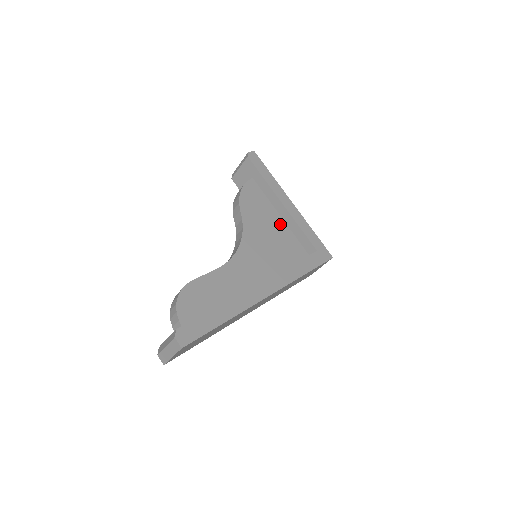
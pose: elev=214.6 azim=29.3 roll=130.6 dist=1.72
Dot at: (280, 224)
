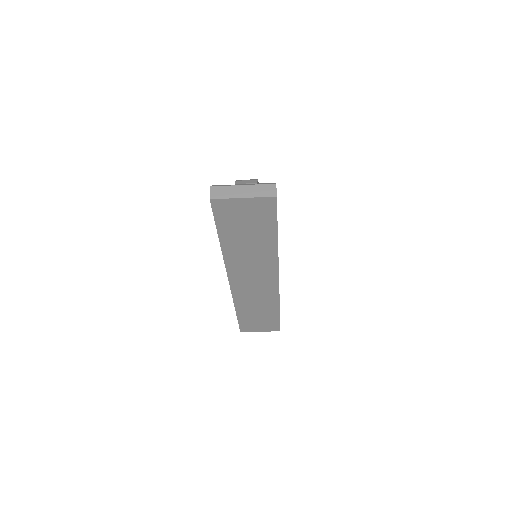
Dot at: occluded
